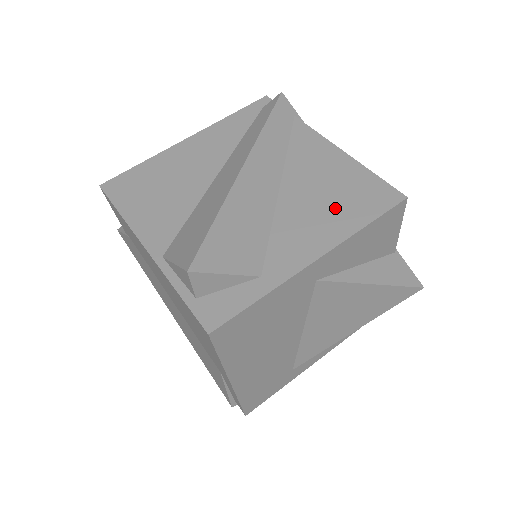
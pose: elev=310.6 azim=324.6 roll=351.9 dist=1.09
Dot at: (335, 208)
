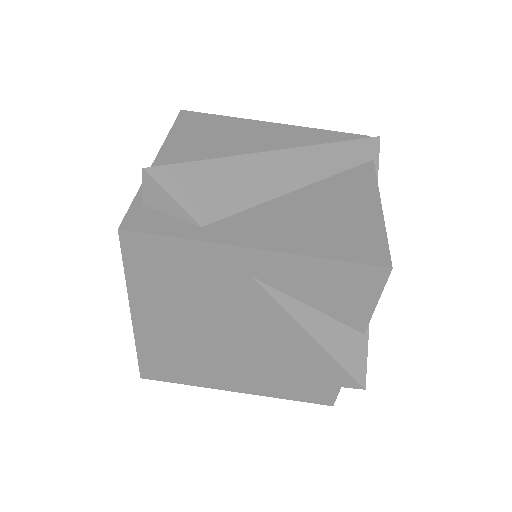
Dot at: (320, 230)
